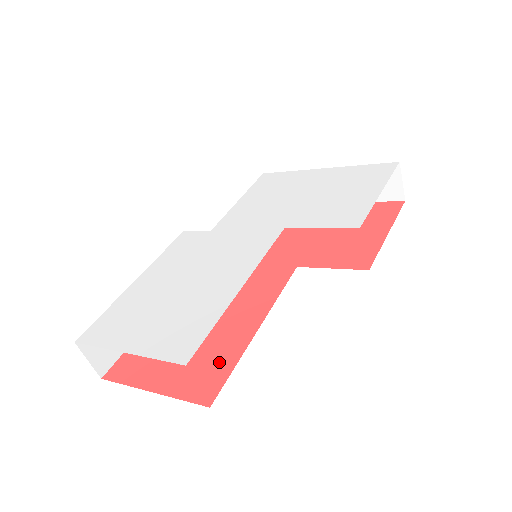
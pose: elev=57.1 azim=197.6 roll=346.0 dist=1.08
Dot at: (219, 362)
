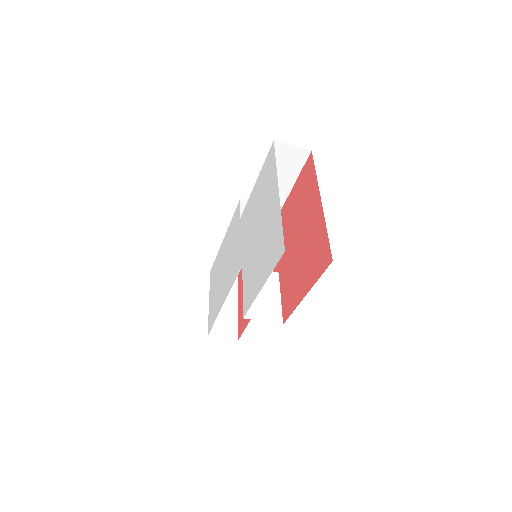
Dot at: occluded
